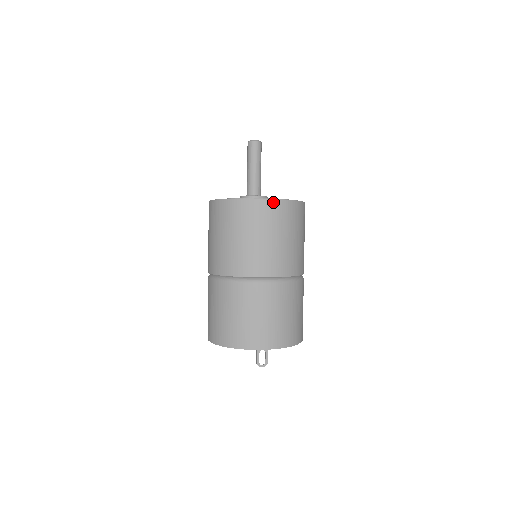
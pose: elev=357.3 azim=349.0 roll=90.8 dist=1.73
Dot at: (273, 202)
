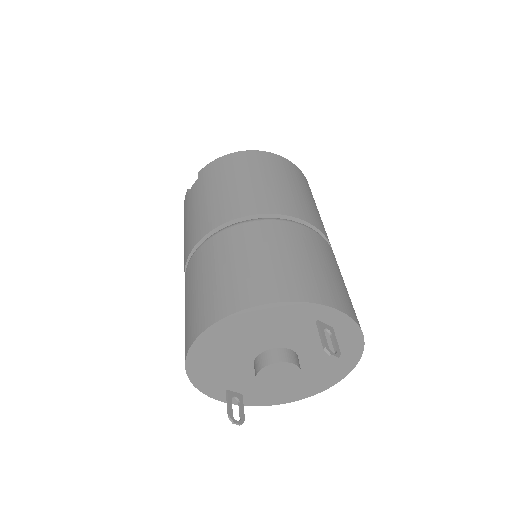
Dot at: (297, 168)
